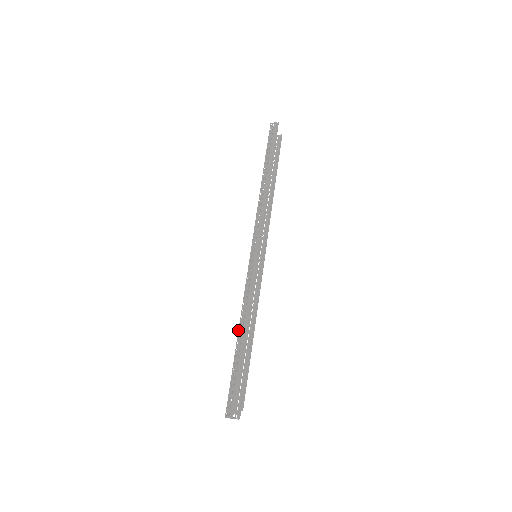
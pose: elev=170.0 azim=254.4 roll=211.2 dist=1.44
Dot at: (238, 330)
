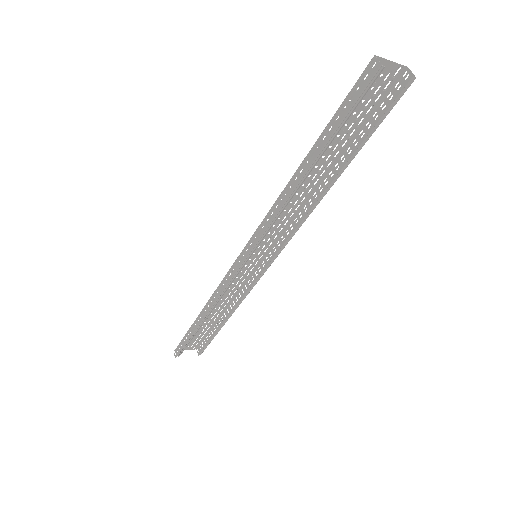
Dot at: (202, 309)
